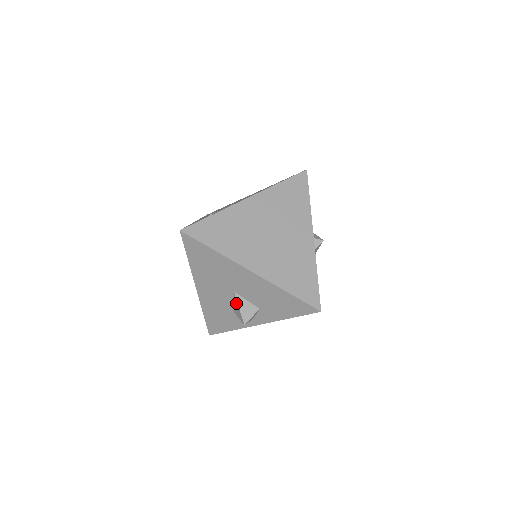
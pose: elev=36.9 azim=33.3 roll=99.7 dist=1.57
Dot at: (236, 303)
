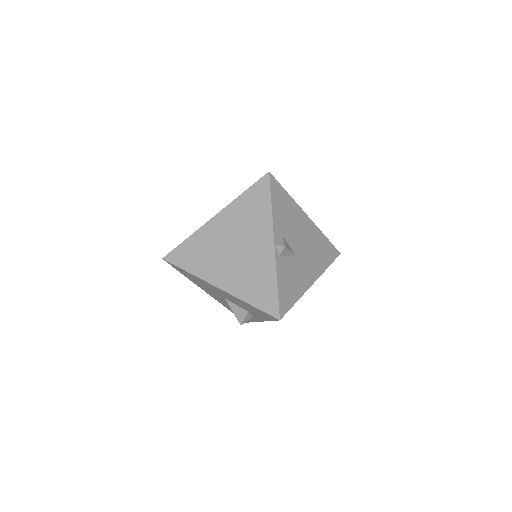
Dot at: (231, 307)
